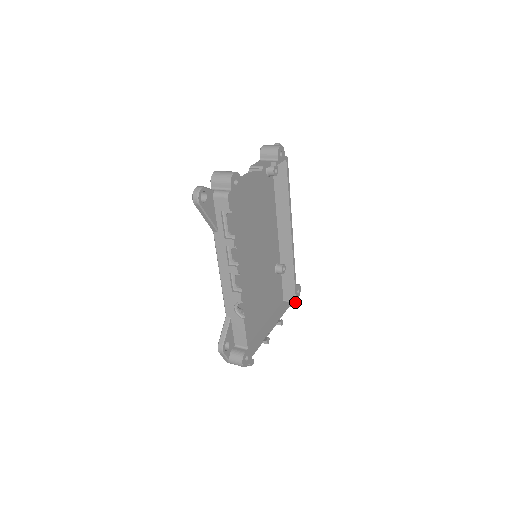
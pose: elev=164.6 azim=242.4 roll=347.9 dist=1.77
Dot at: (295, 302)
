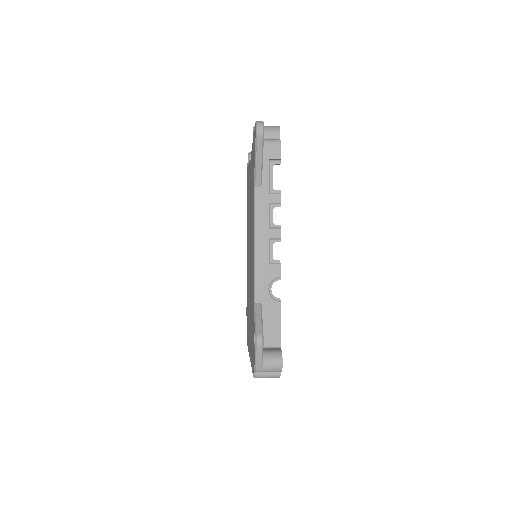
Dot at: occluded
